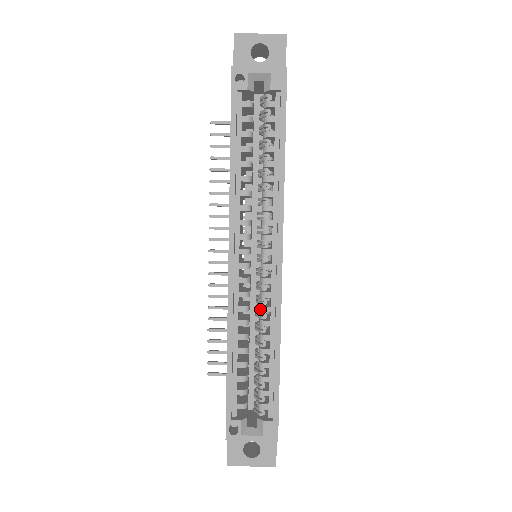
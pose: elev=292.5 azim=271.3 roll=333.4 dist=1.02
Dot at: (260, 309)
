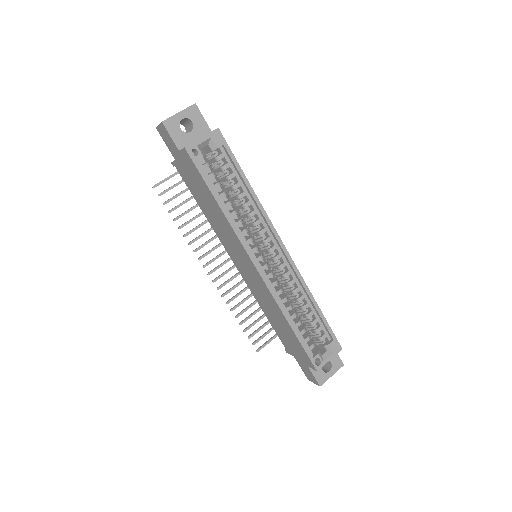
Dot at: (288, 285)
